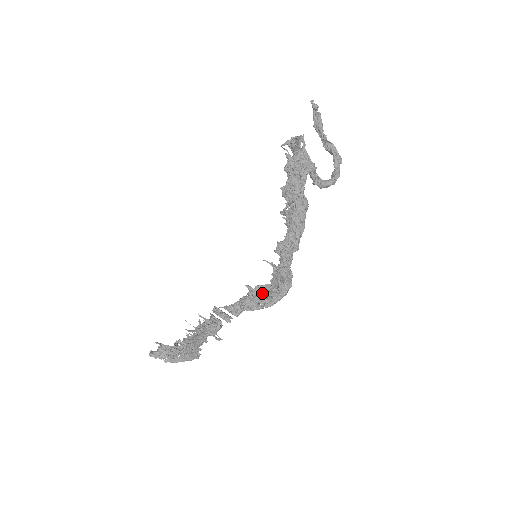
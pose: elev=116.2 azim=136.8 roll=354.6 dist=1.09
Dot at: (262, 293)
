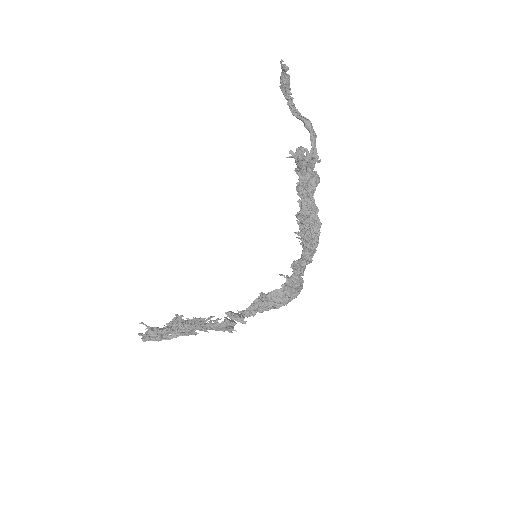
Dot at: (275, 298)
